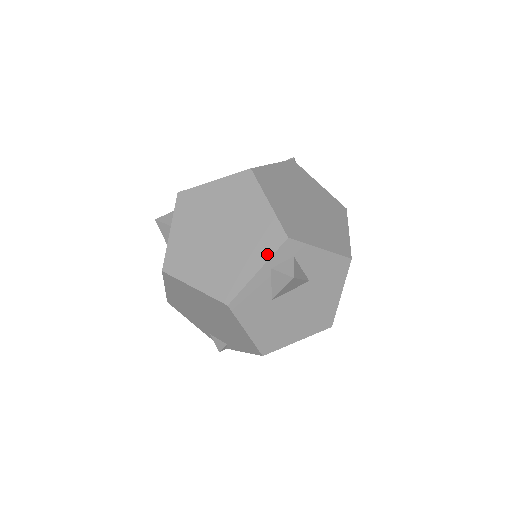
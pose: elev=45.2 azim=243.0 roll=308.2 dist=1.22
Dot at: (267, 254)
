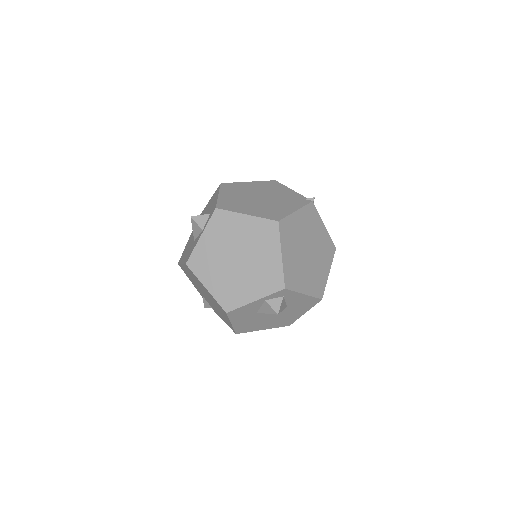
Dot at: (266, 292)
